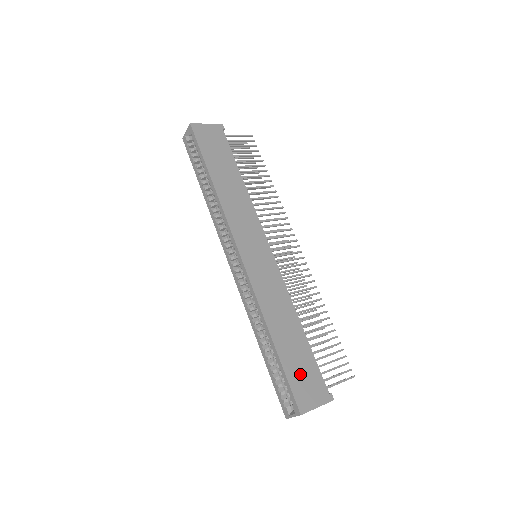
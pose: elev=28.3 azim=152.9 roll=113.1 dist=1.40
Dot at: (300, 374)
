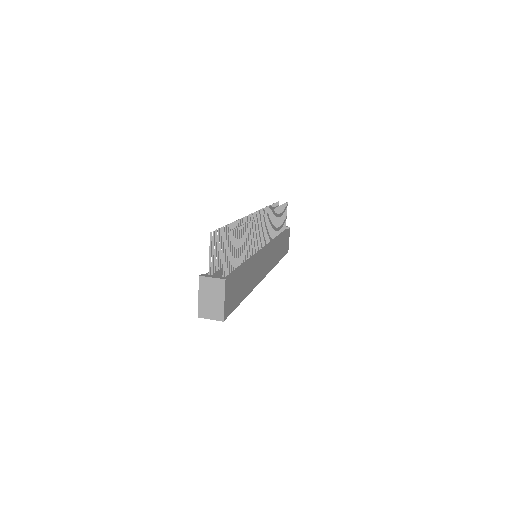
Dot at: (285, 247)
